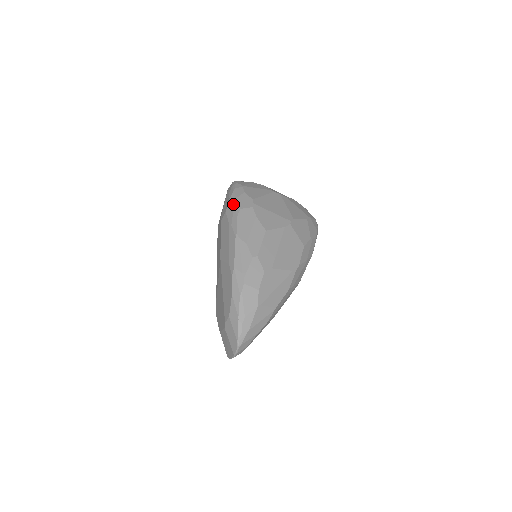
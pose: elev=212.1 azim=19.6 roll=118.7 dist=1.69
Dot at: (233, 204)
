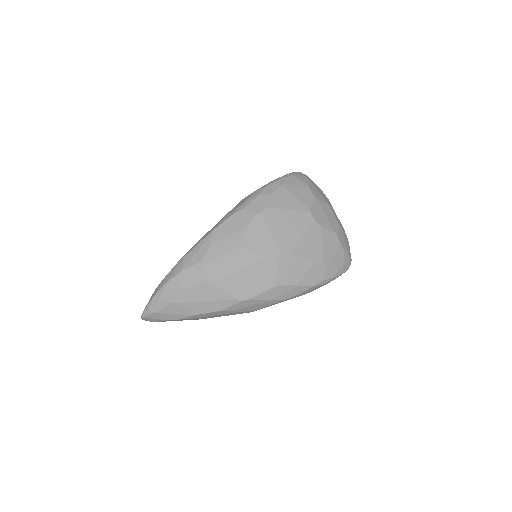
Dot at: (248, 198)
